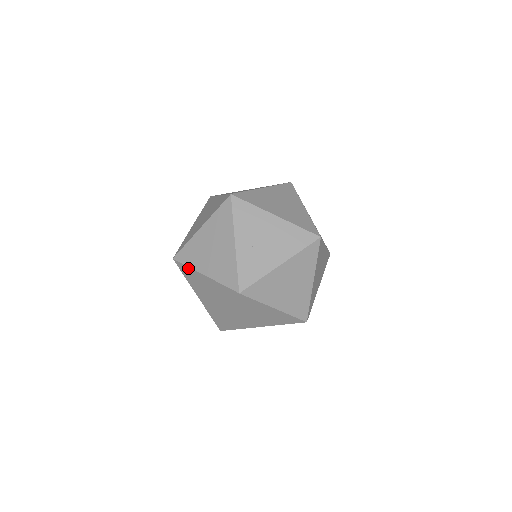
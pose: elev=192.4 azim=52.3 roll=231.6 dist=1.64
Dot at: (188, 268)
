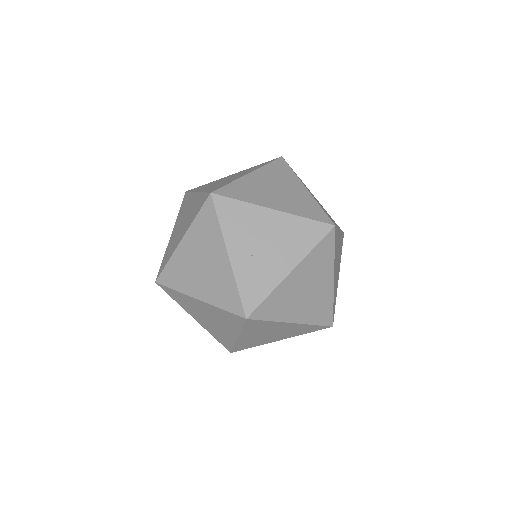
Dot at: (176, 292)
